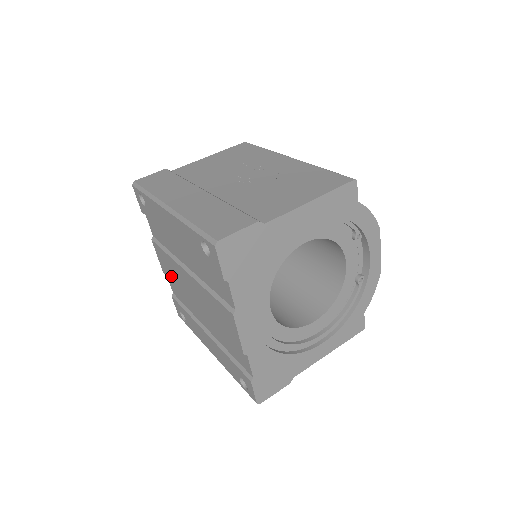
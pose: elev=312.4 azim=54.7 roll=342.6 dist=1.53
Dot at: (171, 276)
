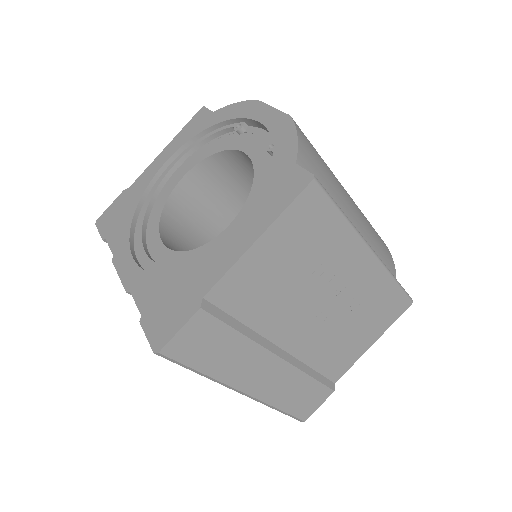
Dot at: occluded
